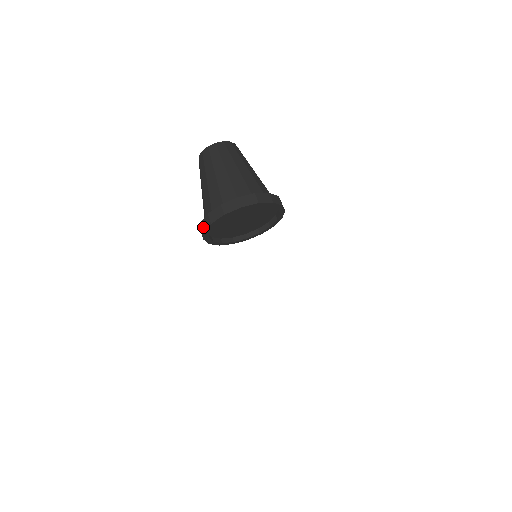
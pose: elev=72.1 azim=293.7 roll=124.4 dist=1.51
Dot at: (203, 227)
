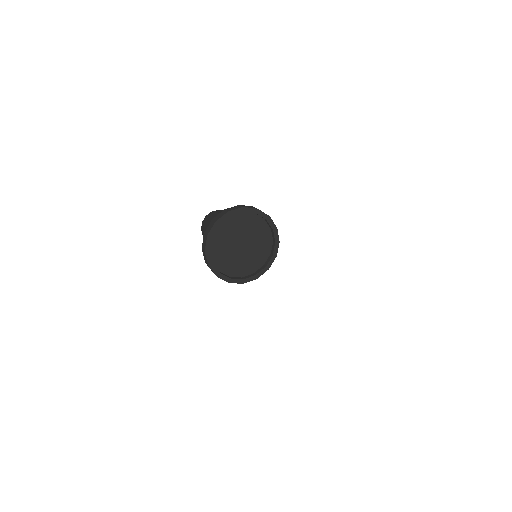
Dot at: (206, 263)
